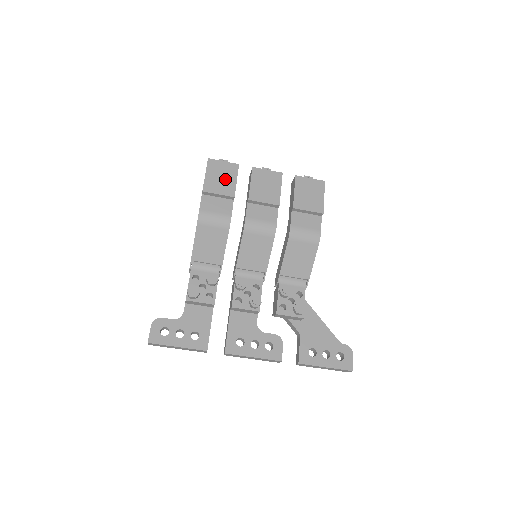
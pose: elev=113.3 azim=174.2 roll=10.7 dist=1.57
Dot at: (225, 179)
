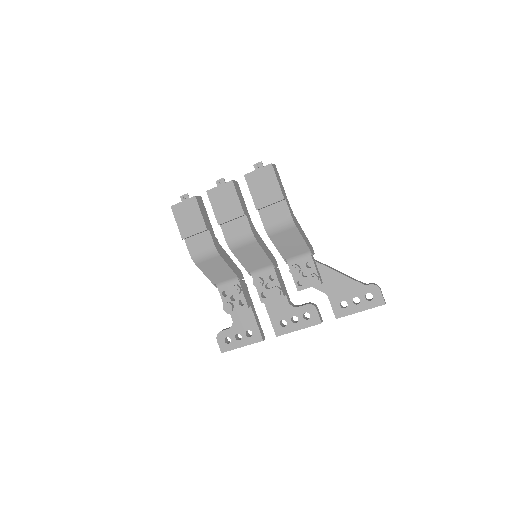
Dot at: (192, 217)
